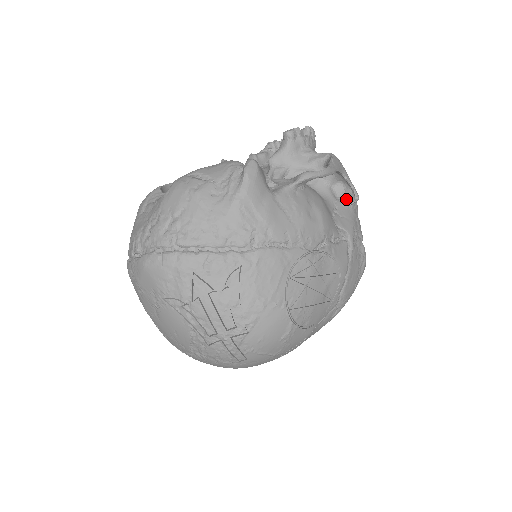
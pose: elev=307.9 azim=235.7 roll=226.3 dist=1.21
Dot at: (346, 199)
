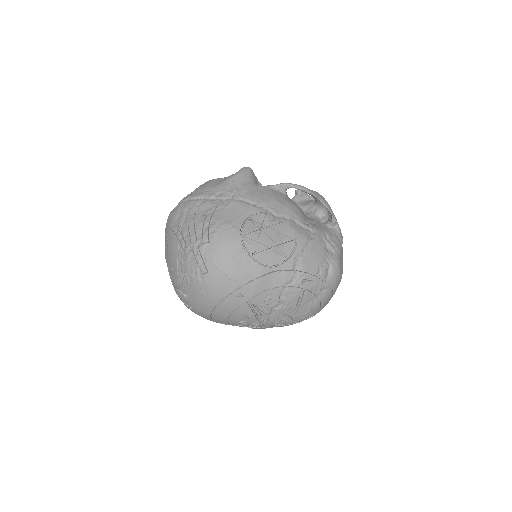
Dot at: (327, 223)
